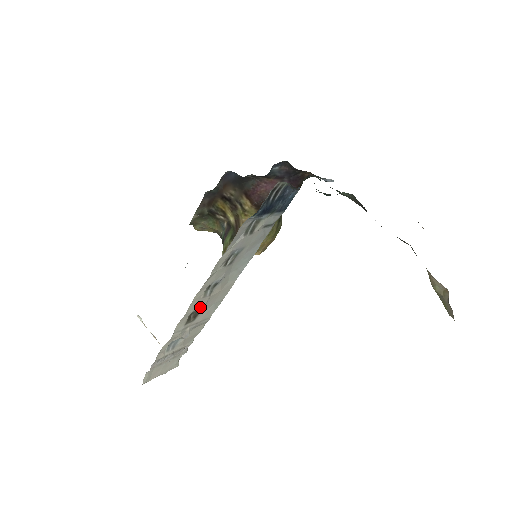
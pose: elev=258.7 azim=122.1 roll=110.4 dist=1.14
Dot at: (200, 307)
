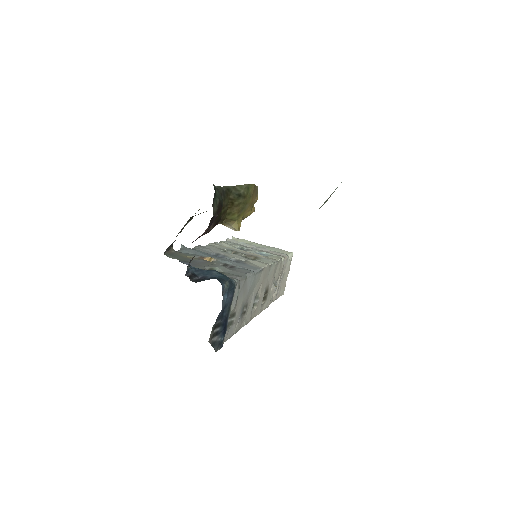
Dot at: (262, 298)
